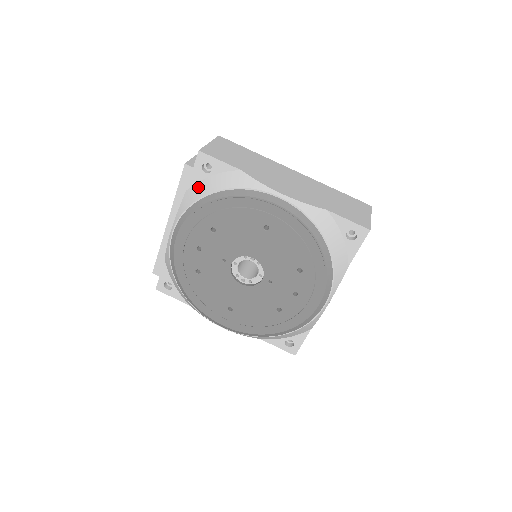
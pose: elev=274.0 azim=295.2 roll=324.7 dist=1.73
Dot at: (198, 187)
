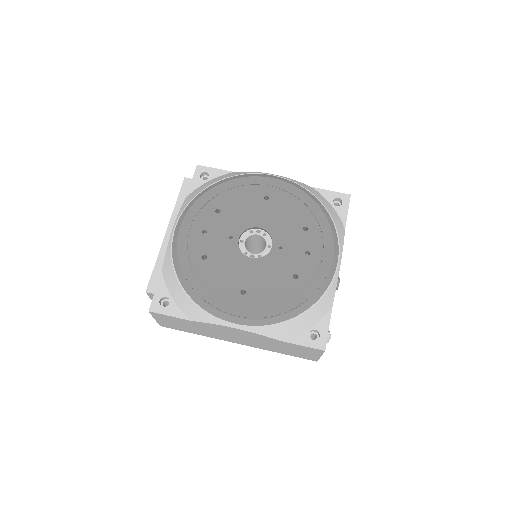
Dot at: (198, 189)
